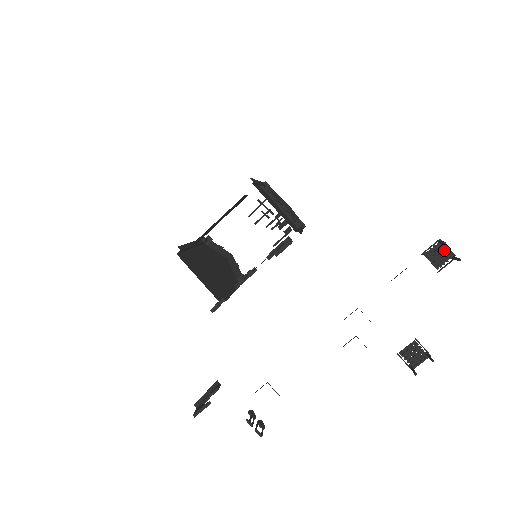
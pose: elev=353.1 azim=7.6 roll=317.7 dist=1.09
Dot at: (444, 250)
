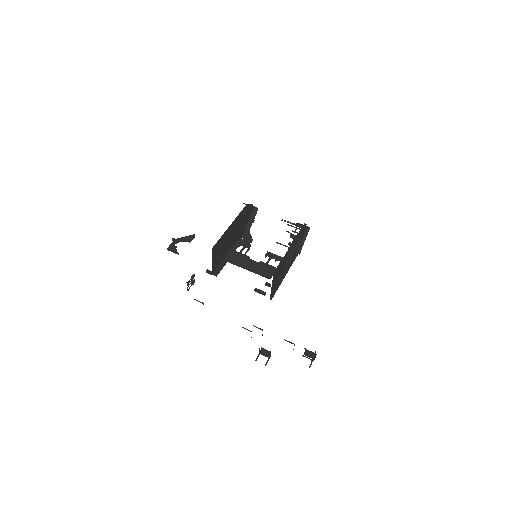
Dot at: occluded
